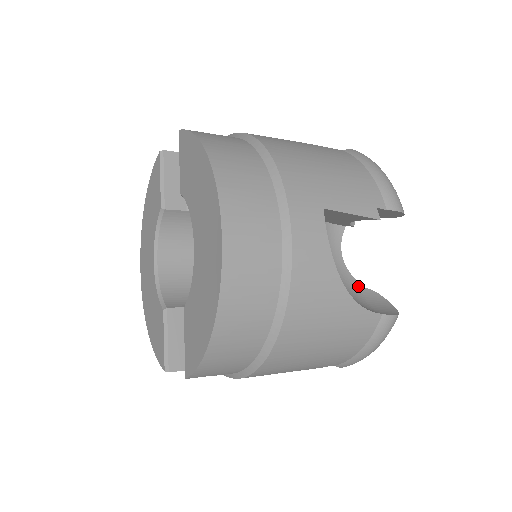
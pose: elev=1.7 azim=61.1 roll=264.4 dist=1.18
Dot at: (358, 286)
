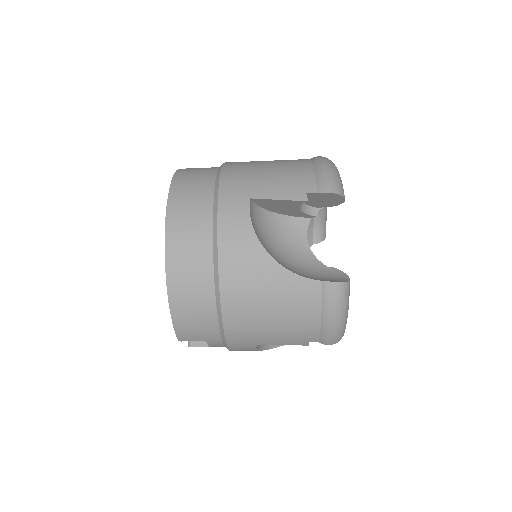
Dot at: (319, 265)
